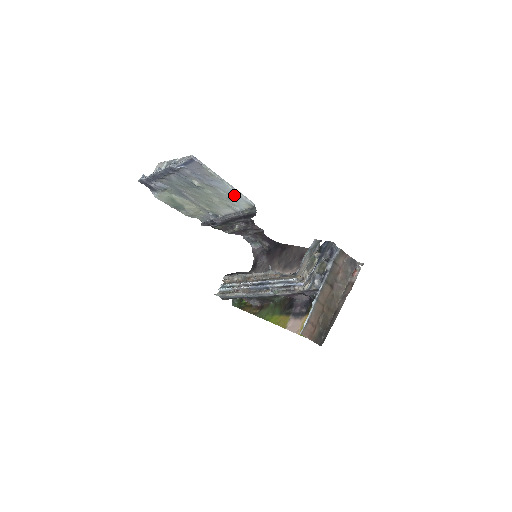
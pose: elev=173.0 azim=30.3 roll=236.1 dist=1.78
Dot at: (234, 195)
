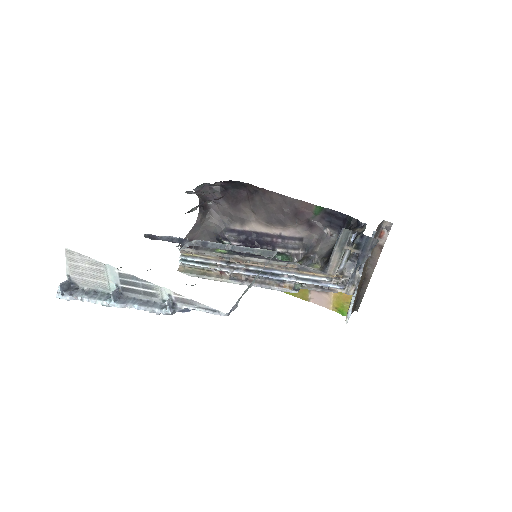
Dot at: occluded
